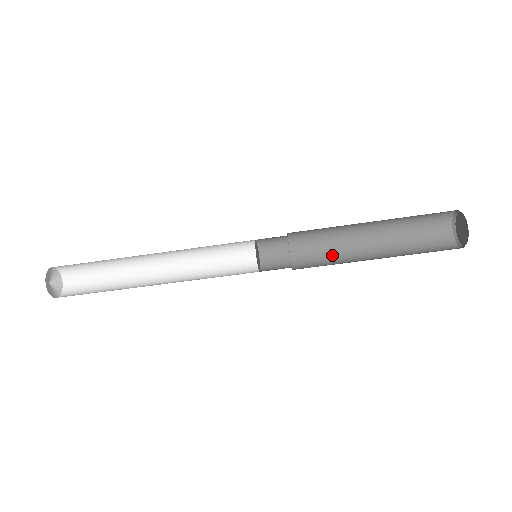
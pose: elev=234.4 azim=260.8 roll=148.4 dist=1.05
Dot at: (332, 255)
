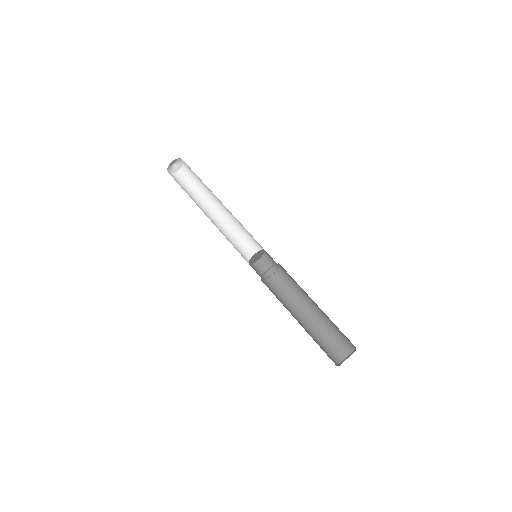
Dot at: (285, 298)
